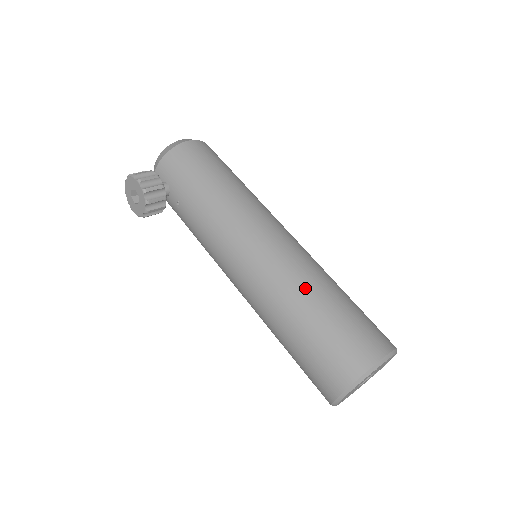
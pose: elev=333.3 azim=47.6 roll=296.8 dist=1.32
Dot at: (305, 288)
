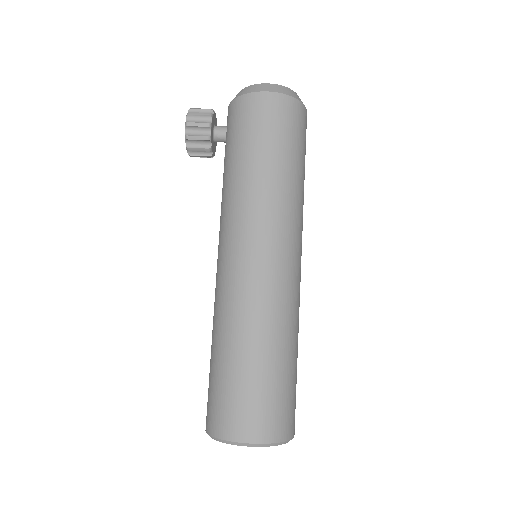
Dot at: (236, 330)
